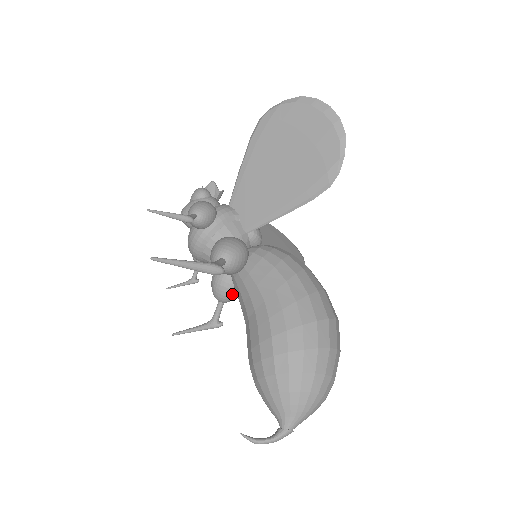
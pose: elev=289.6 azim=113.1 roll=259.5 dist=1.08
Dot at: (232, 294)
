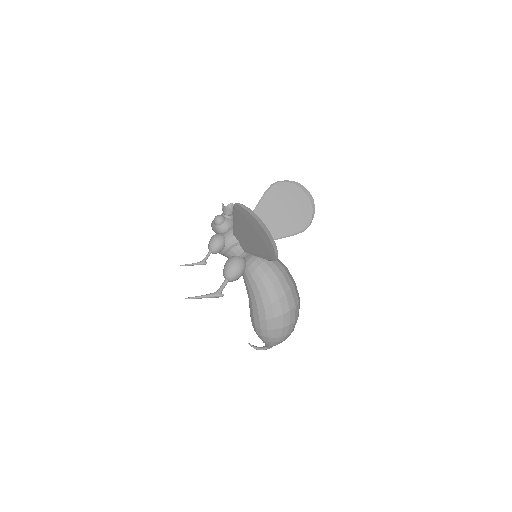
Dot at: occluded
